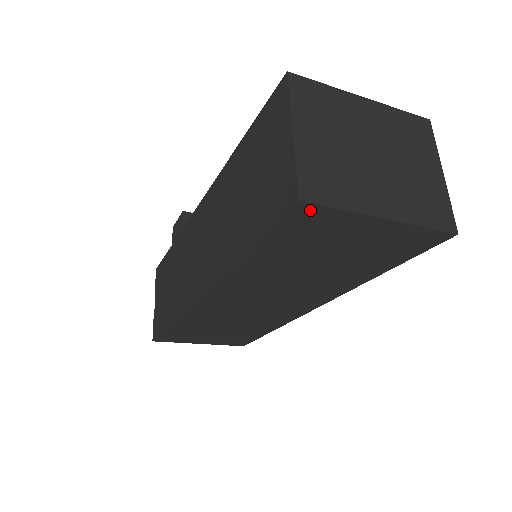
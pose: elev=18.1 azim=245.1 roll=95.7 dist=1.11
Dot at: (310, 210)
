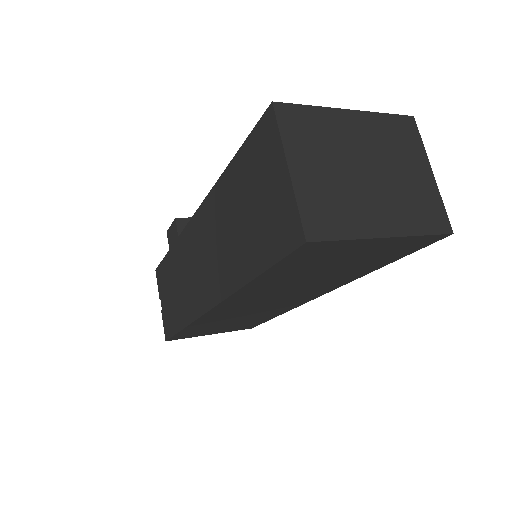
Dot at: (316, 245)
